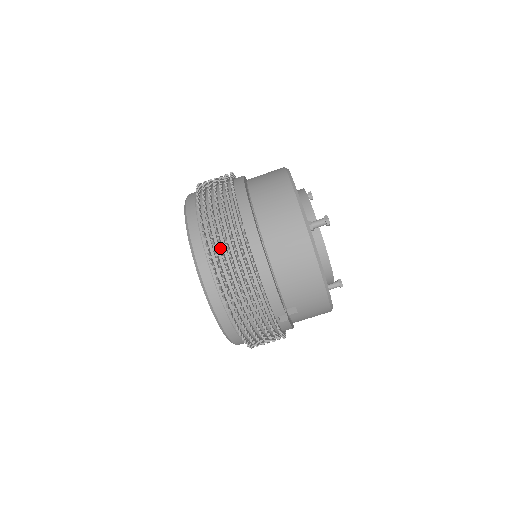
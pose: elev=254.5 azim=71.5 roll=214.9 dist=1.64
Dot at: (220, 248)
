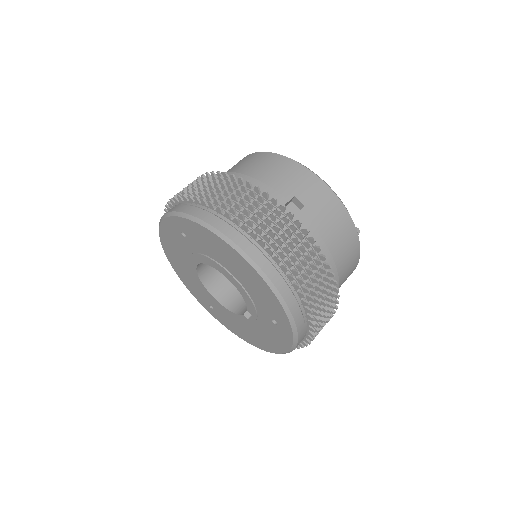
Dot at: (187, 188)
